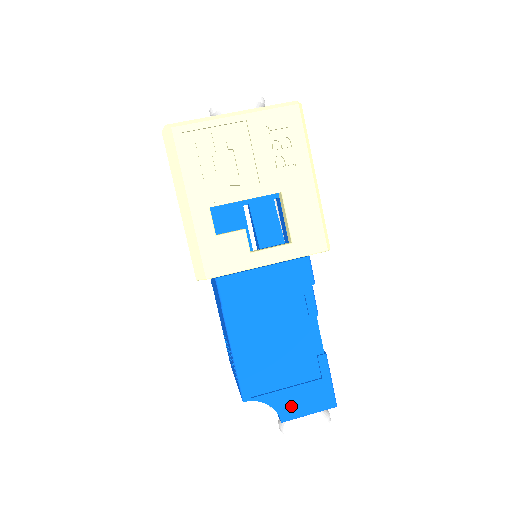
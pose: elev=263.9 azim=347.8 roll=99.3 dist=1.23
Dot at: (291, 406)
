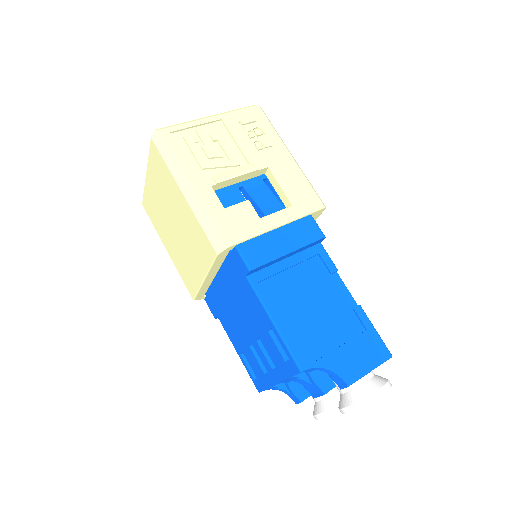
Dot at: (350, 365)
